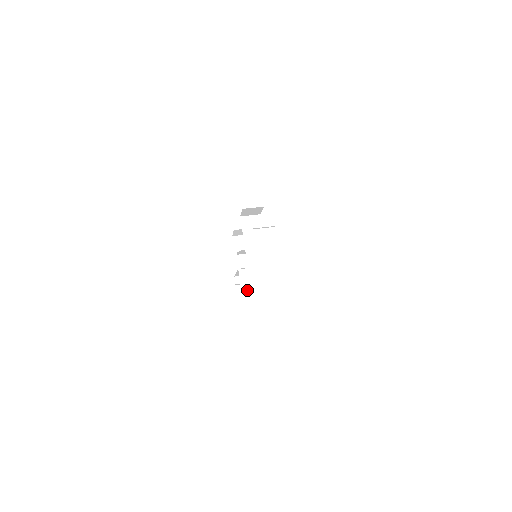
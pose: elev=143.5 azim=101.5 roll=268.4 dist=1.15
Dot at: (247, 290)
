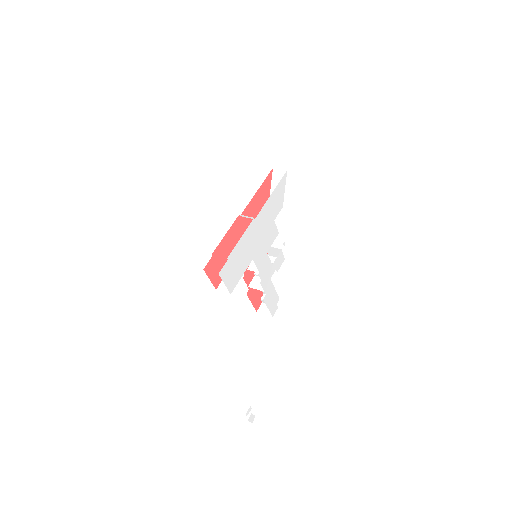
Dot at: (268, 309)
